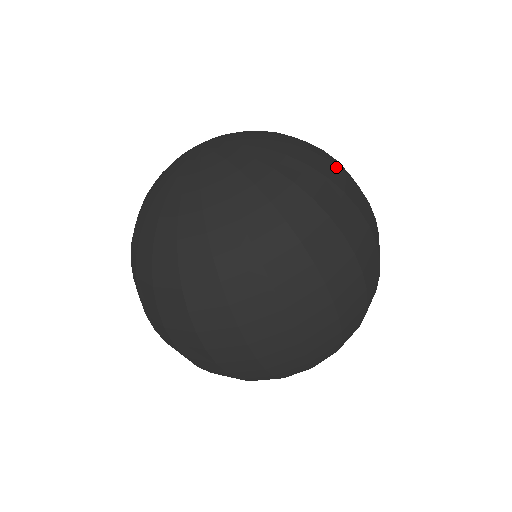
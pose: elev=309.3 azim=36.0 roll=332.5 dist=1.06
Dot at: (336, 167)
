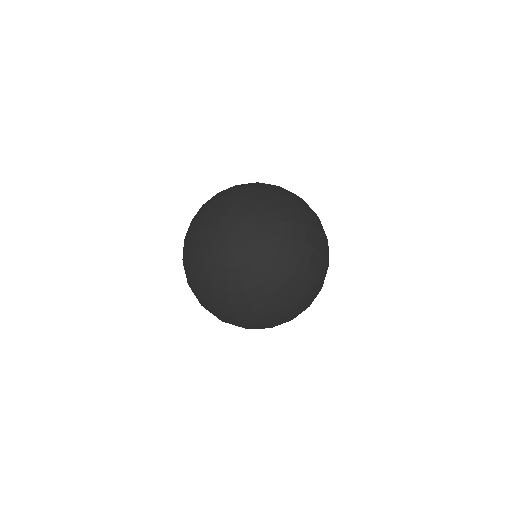
Dot at: (302, 210)
